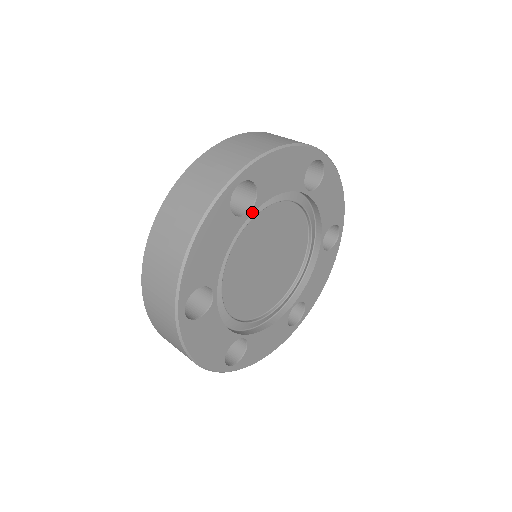
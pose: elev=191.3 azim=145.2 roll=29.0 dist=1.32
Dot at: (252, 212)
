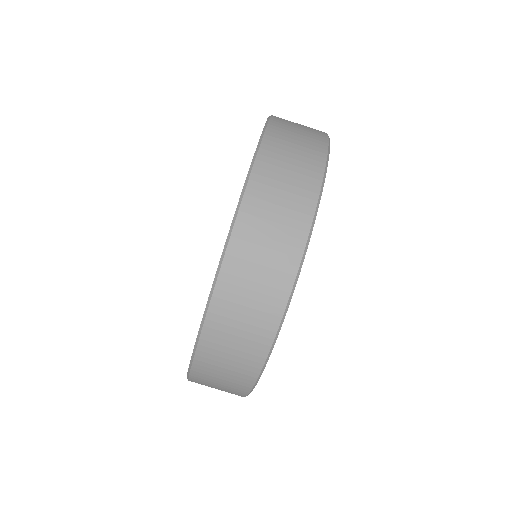
Dot at: occluded
